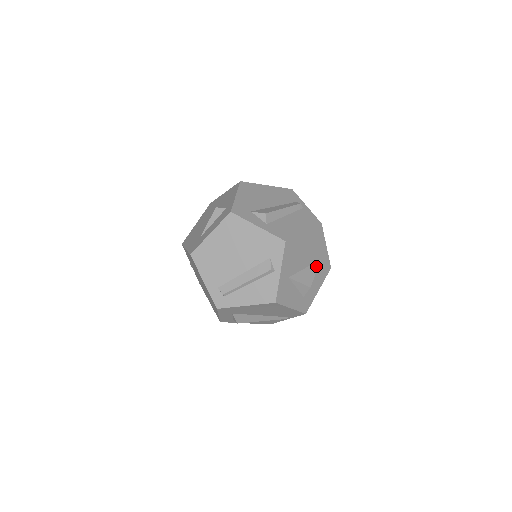
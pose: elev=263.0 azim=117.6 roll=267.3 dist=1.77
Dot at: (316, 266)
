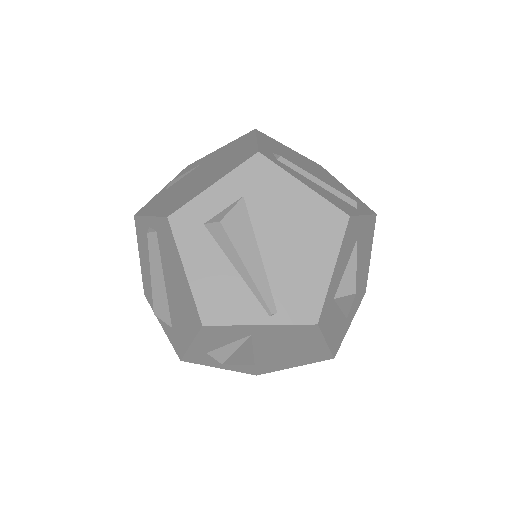
Dot at: occluded
